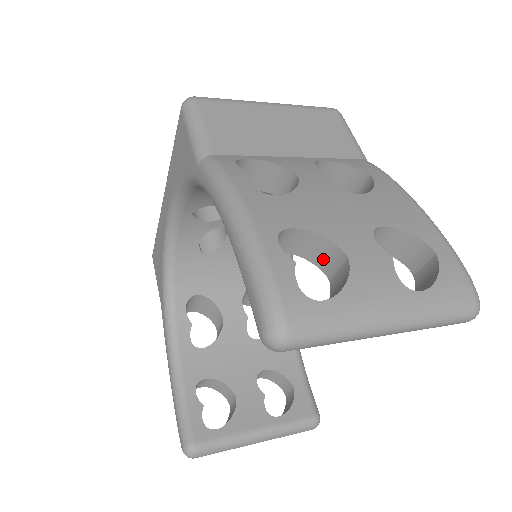
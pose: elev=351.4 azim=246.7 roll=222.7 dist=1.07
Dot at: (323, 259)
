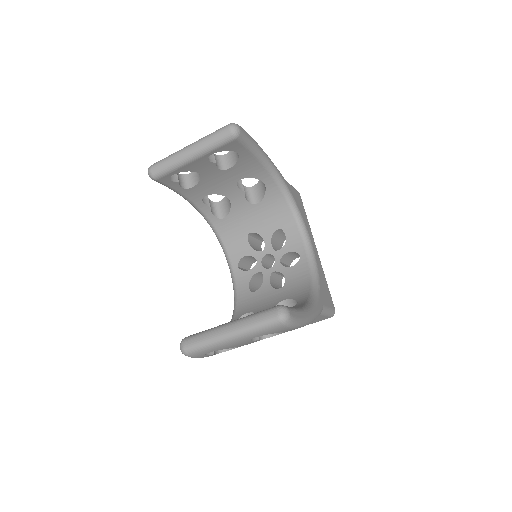
Dot at: occluded
